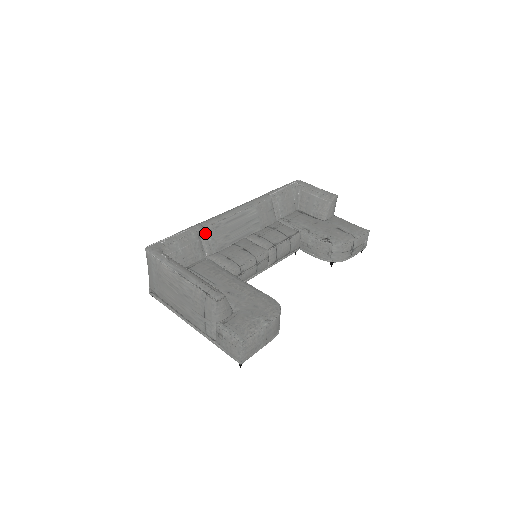
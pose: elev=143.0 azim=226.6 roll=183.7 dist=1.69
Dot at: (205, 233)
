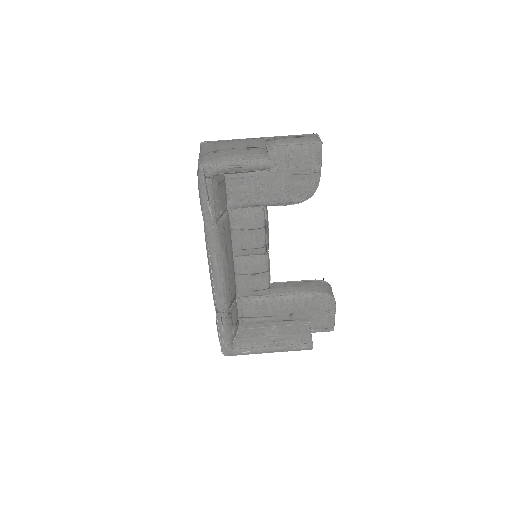
Dot at: occluded
